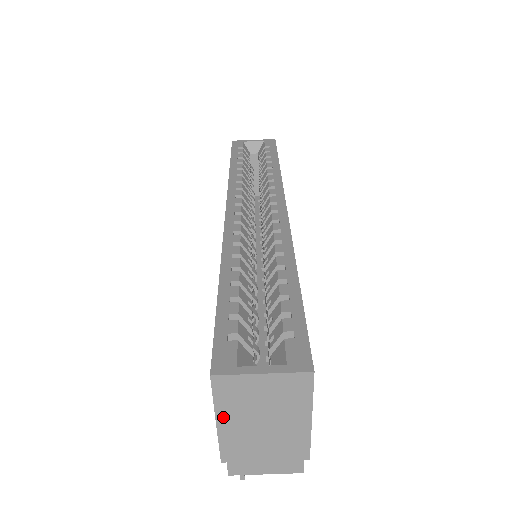
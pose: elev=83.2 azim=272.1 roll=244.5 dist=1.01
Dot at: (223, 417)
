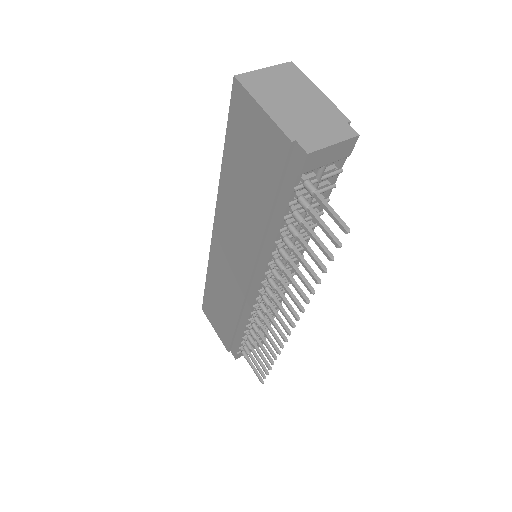
Dot at: (263, 102)
